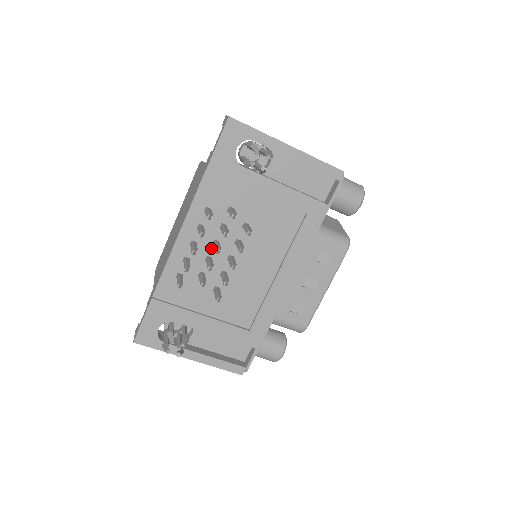
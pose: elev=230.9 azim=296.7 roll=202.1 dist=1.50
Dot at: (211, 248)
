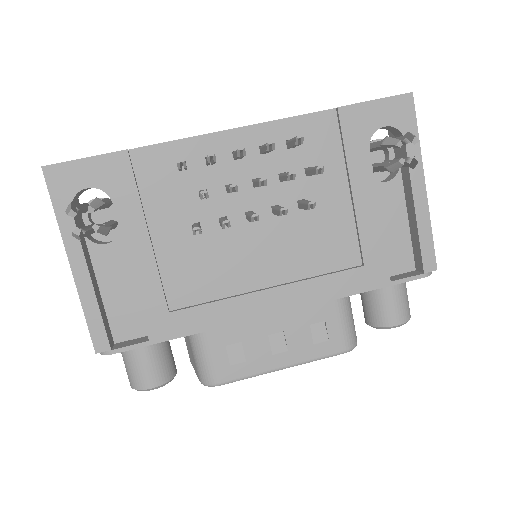
Dot at: (246, 181)
